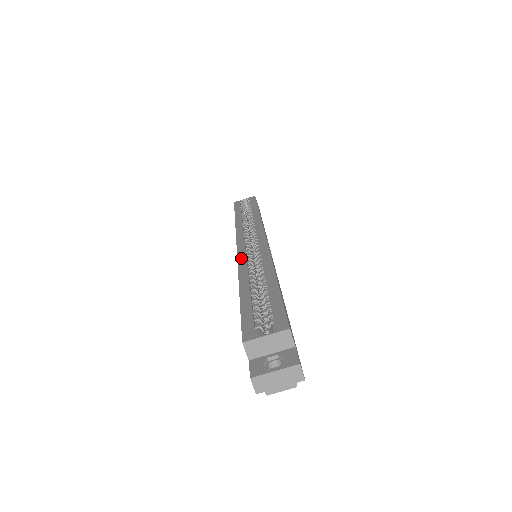
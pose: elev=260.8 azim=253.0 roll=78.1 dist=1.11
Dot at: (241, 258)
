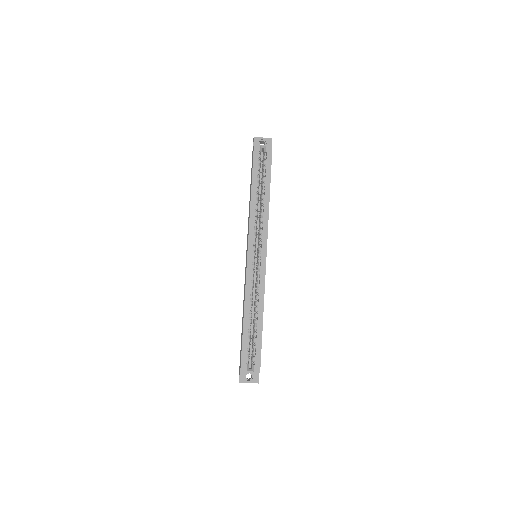
Dot at: (248, 279)
